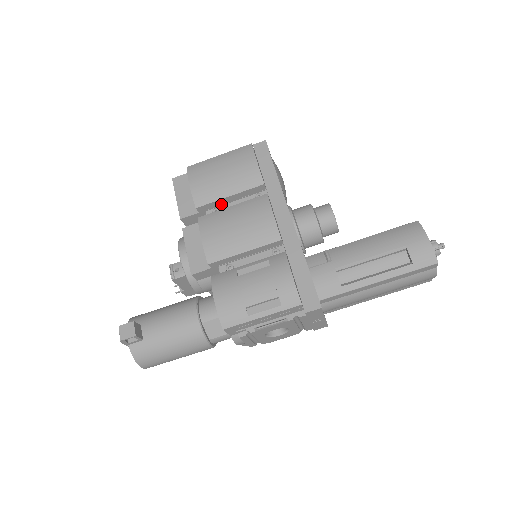
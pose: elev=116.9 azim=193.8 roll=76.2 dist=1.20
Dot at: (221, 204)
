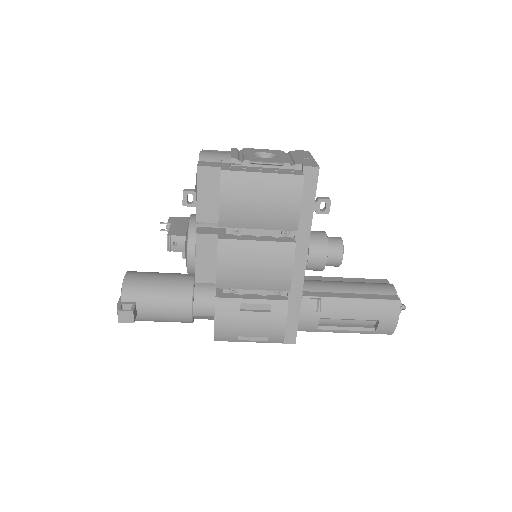
Dot at: occluded
